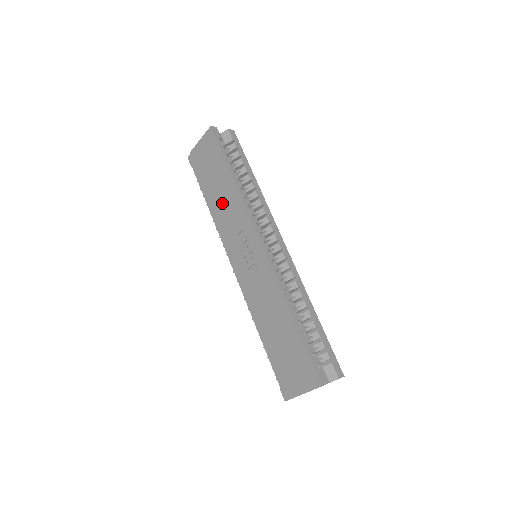
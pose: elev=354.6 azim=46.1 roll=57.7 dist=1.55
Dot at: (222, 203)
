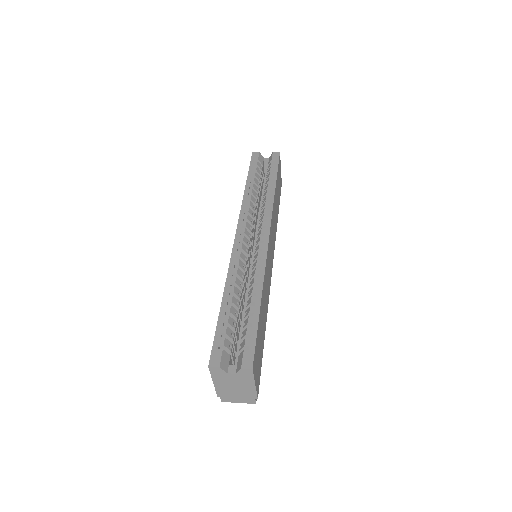
Dot at: occluded
